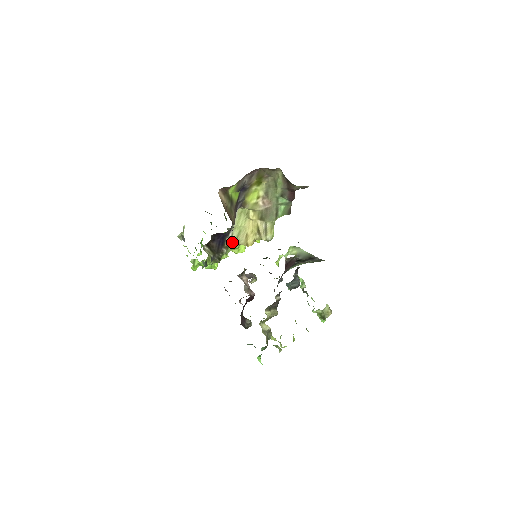
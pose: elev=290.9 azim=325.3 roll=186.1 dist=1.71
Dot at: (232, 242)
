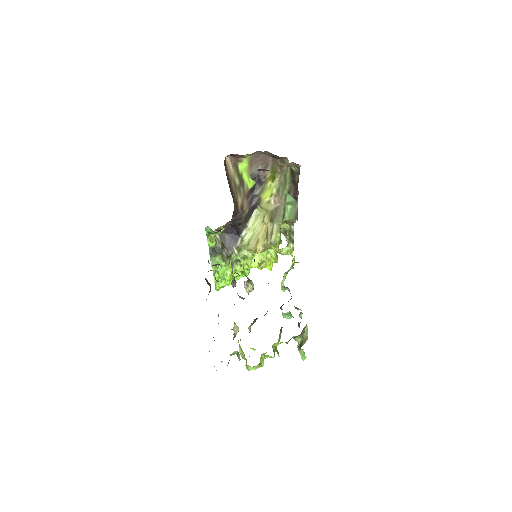
Dot at: (245, 245)
